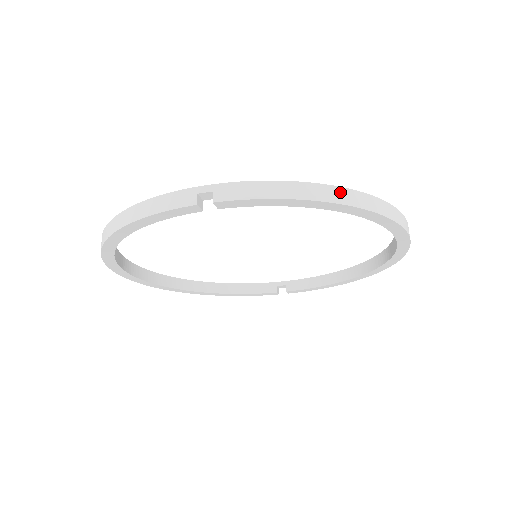
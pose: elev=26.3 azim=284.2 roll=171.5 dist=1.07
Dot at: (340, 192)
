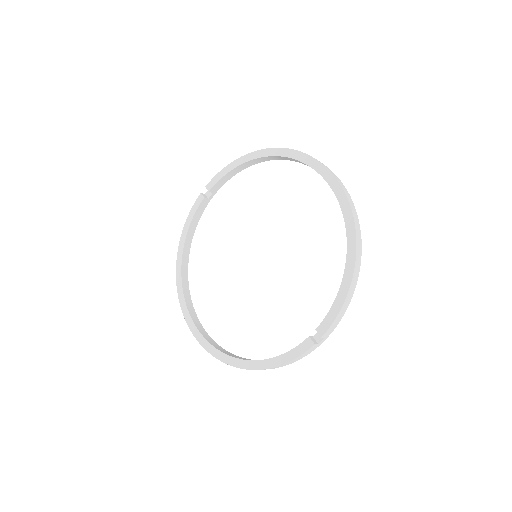
Dot at: occluded
